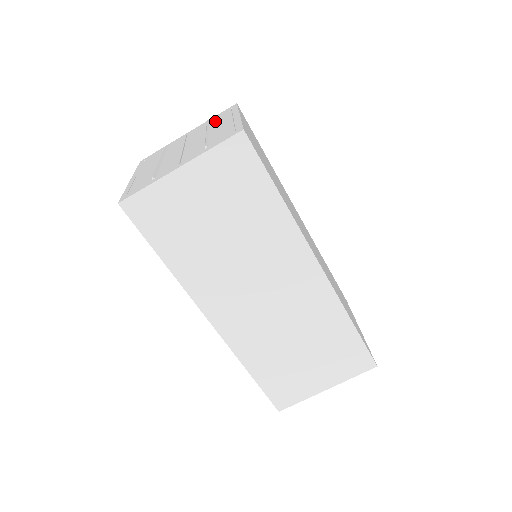
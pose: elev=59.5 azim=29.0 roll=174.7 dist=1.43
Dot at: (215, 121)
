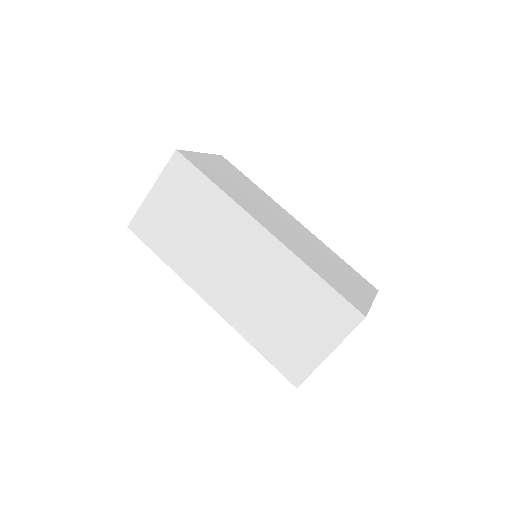
Dot at: occluded
